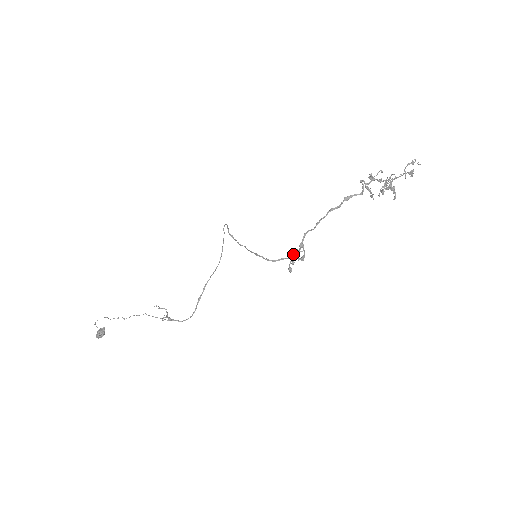
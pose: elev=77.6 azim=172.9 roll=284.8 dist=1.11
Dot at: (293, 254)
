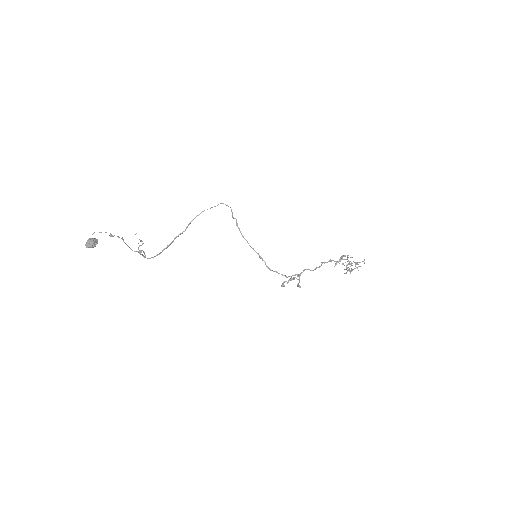
Dot at: (292, 278)
